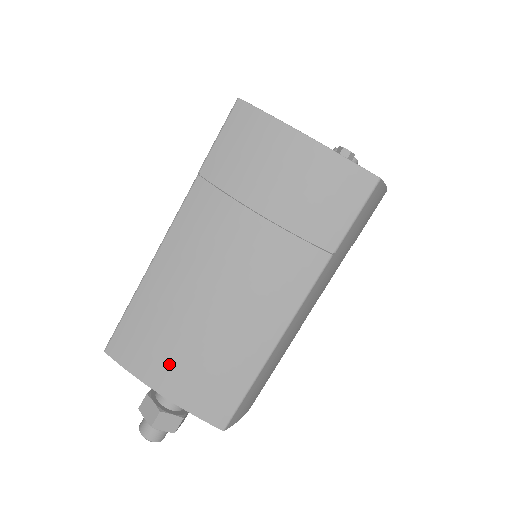
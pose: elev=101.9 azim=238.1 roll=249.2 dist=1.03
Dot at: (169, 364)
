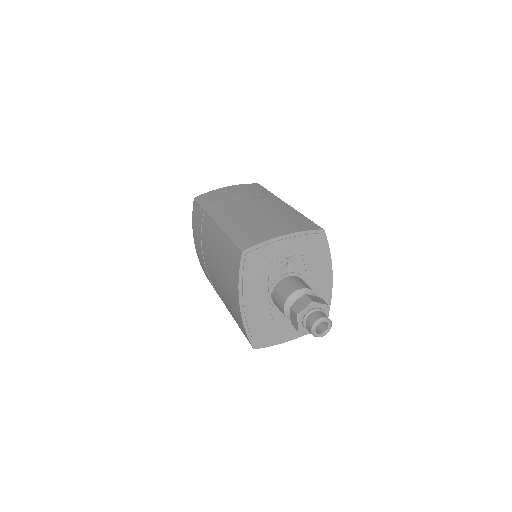
Dot at: (272, 229)
